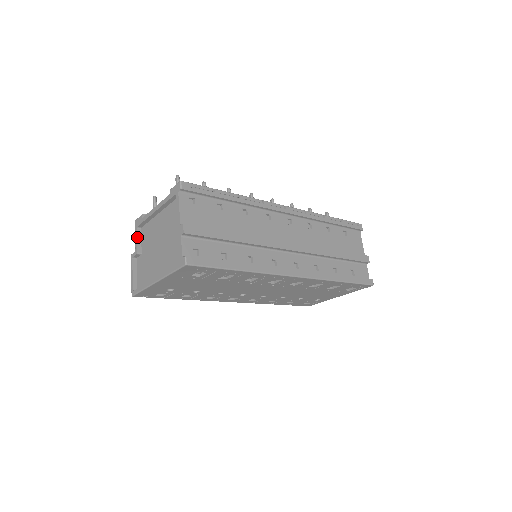
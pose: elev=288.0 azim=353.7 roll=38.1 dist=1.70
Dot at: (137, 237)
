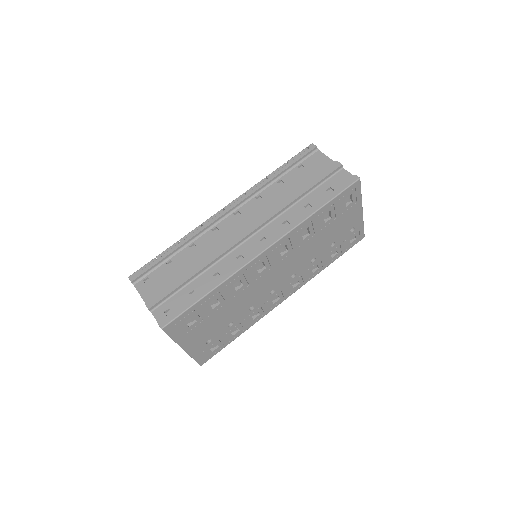
Dot at: occluded
